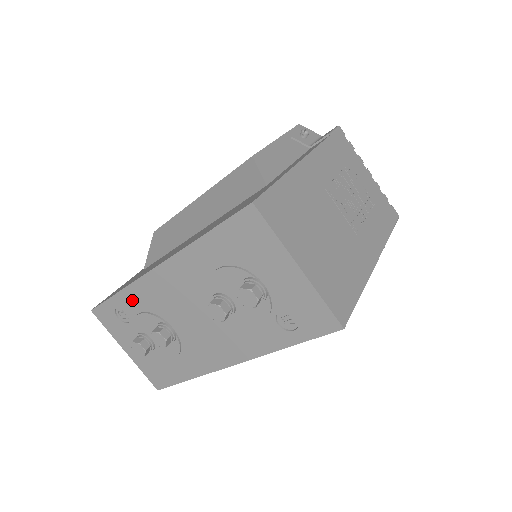
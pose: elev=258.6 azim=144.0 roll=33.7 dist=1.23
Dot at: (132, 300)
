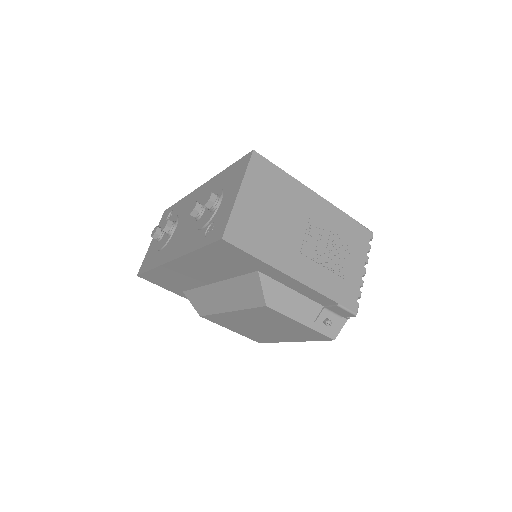
Dot at: (180, 206)
